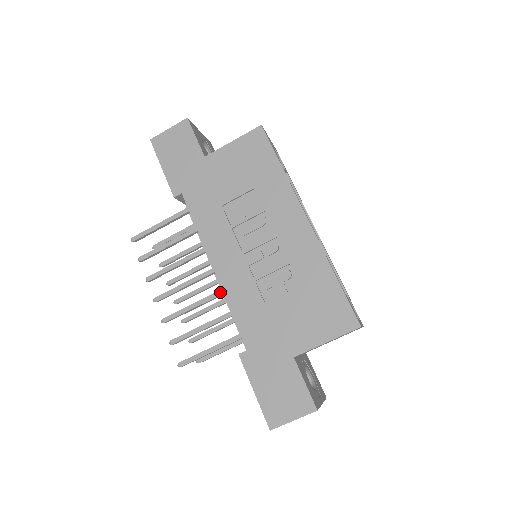
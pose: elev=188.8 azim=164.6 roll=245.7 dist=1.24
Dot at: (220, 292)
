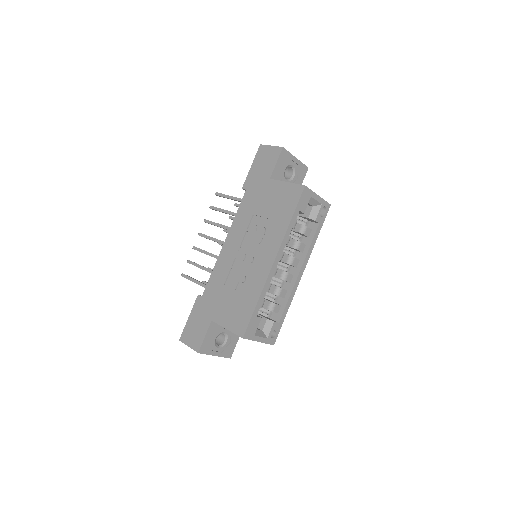
Dot at: occluded
